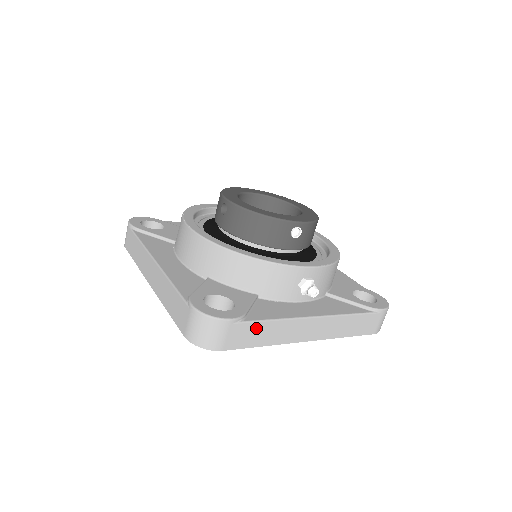
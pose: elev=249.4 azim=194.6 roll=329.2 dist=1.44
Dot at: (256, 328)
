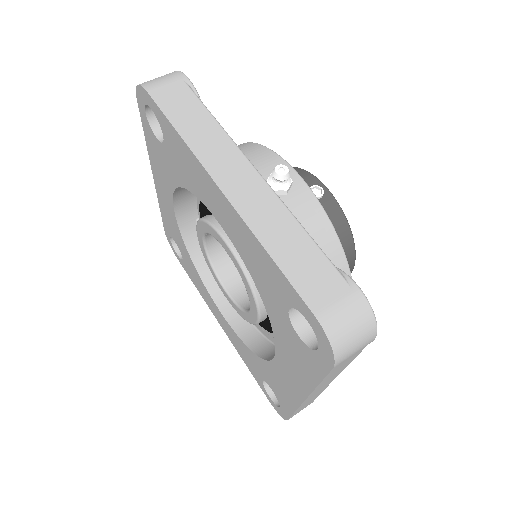
Dot at: (195, 108)
